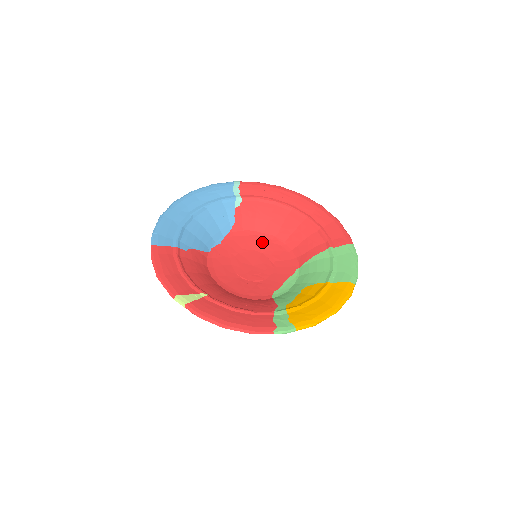
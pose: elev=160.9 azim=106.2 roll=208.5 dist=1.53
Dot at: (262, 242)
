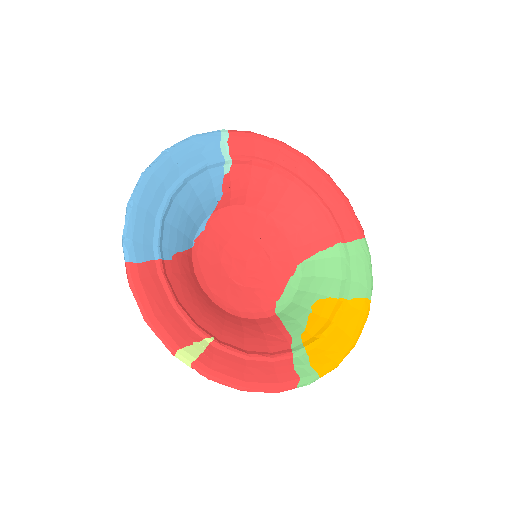
Dot at: (254, 223)
